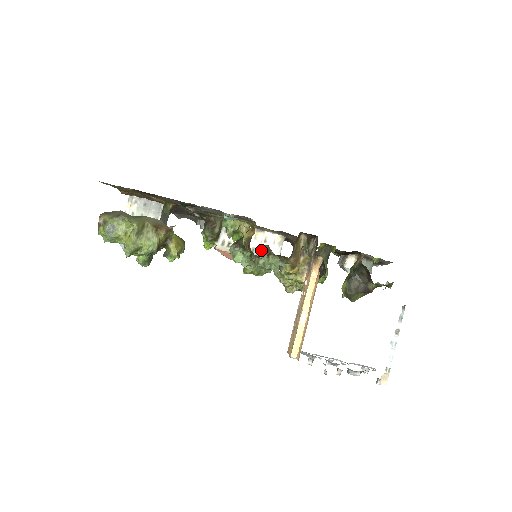
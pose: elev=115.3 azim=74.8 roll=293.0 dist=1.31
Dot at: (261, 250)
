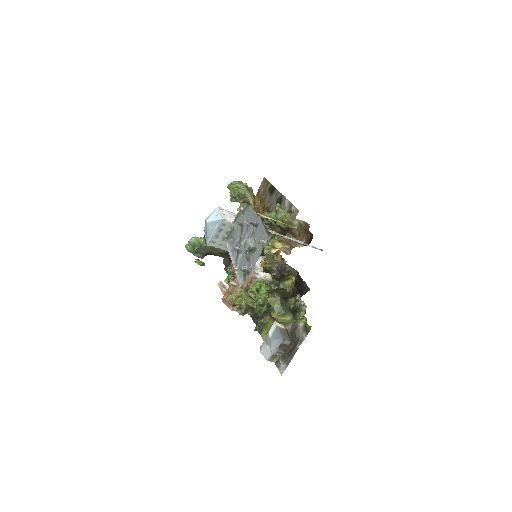
Dot at: (256, 268)
